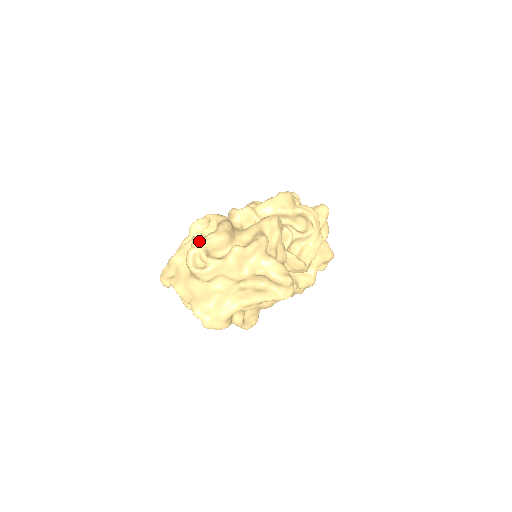
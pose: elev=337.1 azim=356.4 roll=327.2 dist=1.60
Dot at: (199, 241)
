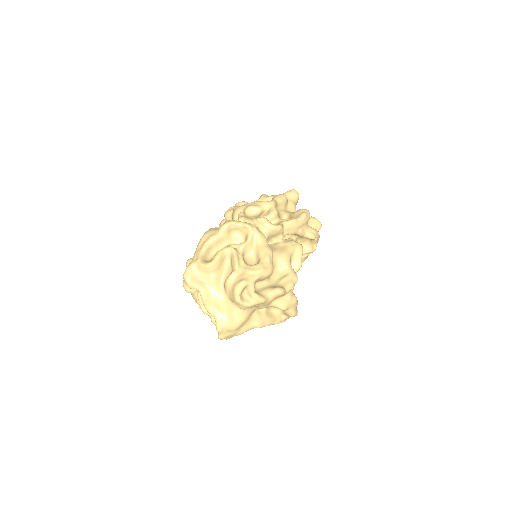
Dot at: (249, 271)
